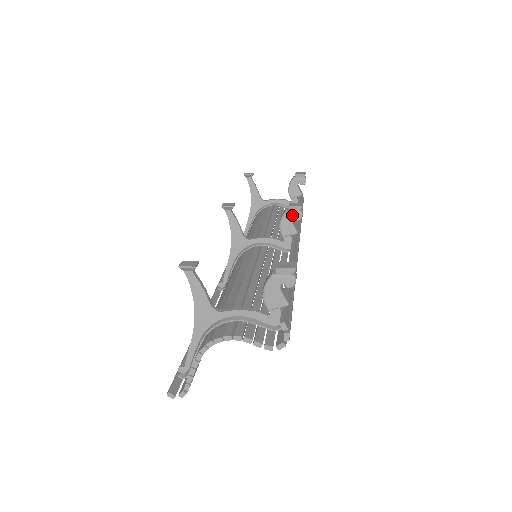
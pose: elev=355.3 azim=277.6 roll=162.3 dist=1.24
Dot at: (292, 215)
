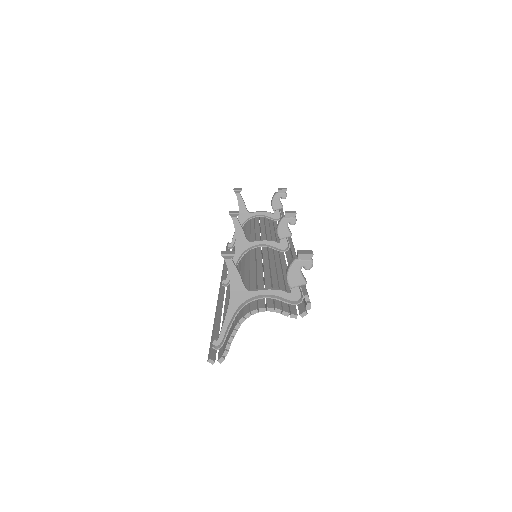
Dot at: (288, 221)
